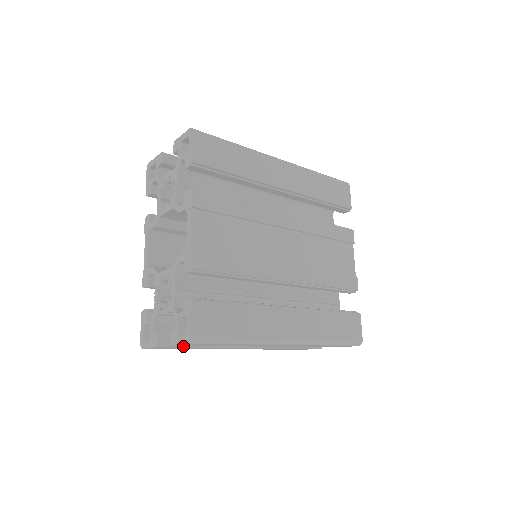
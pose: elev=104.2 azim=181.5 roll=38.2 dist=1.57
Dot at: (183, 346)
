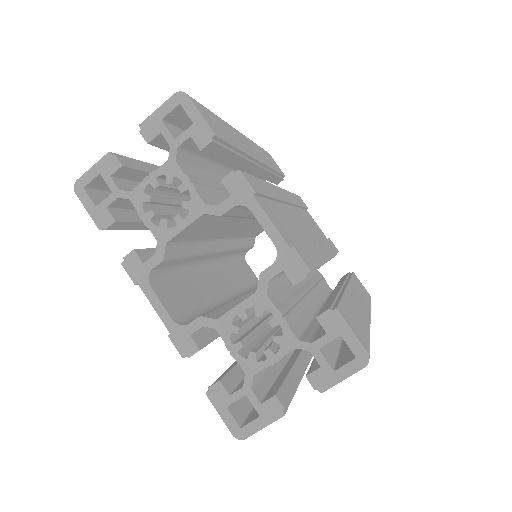
Dot at: (292, 396)
